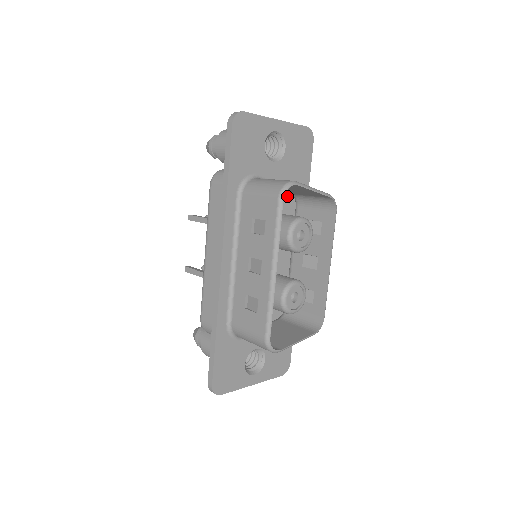
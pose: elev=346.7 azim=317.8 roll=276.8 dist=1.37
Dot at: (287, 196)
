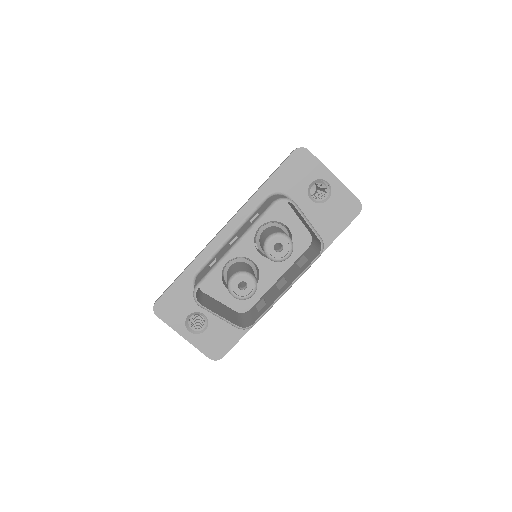
Dot at: (308, 235)
